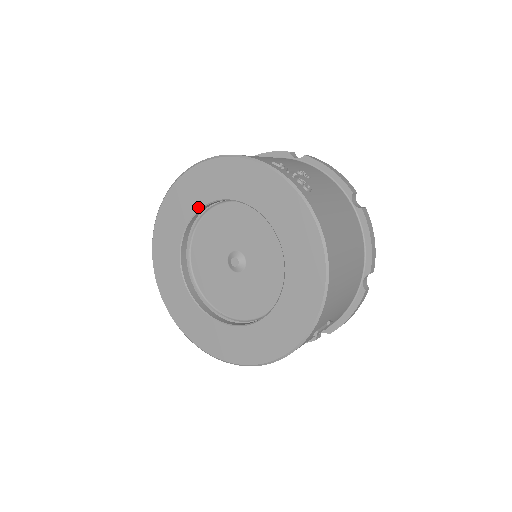
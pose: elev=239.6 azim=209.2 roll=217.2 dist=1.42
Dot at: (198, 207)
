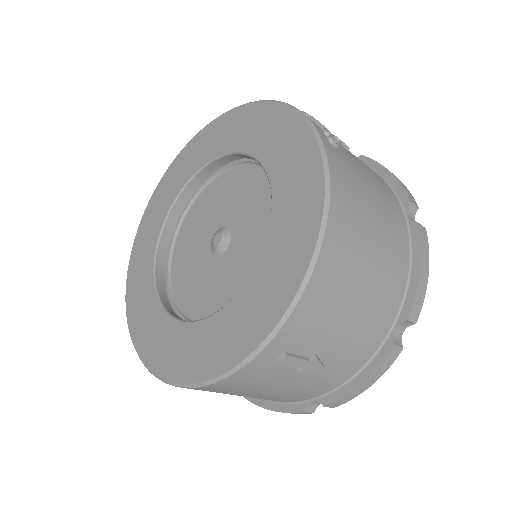
Dot at: (201, 165)
